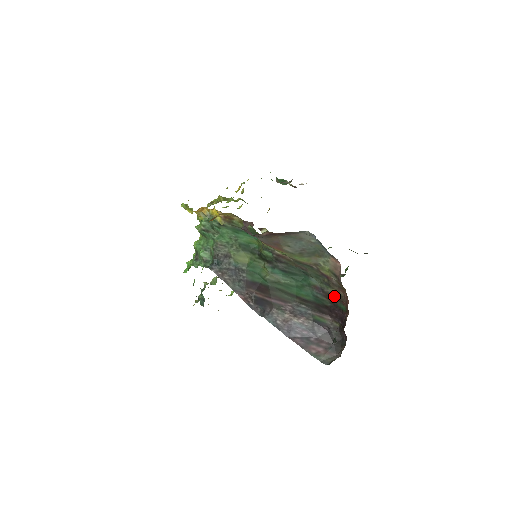
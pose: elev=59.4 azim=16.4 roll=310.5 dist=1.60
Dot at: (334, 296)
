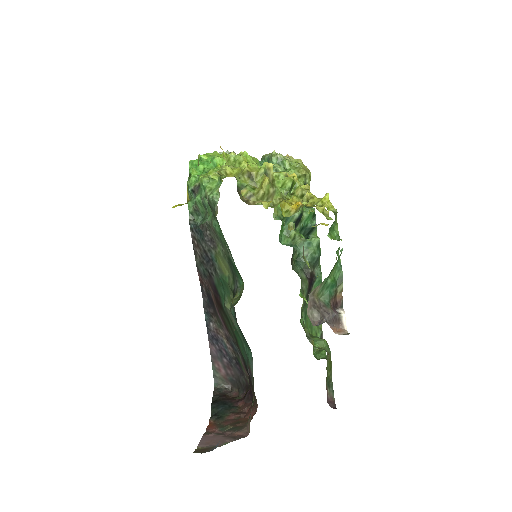
Dot at: occluded
